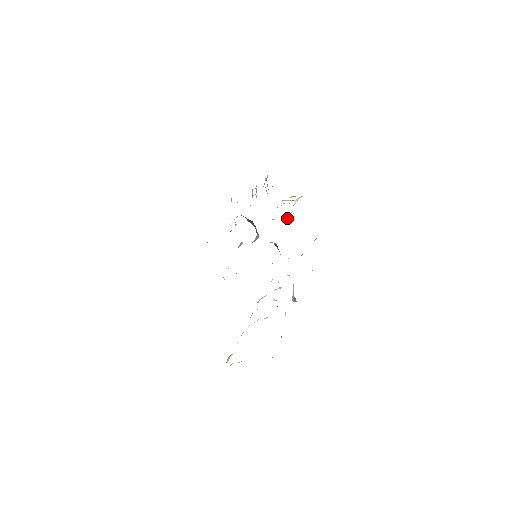
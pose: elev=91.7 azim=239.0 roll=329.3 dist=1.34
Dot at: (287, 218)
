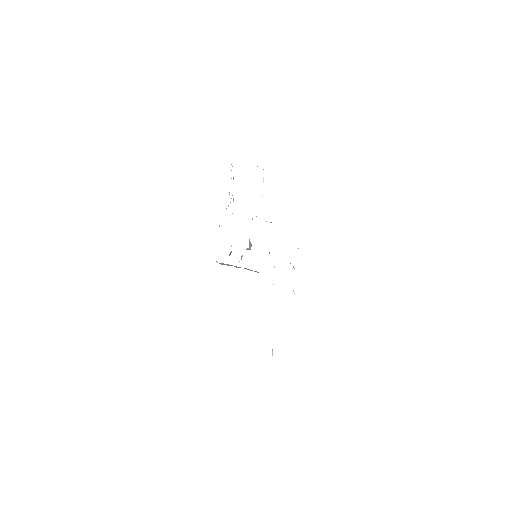
Dot at: occluded
